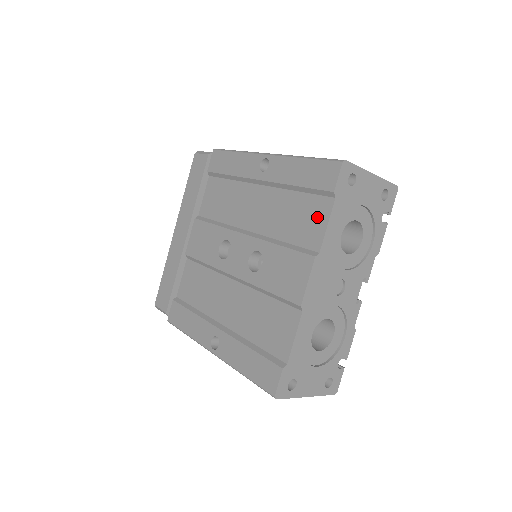
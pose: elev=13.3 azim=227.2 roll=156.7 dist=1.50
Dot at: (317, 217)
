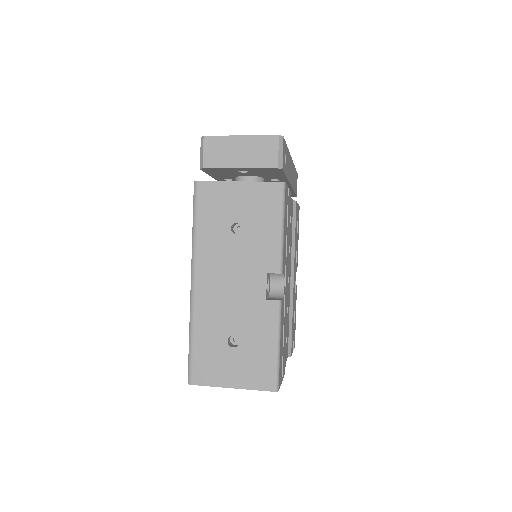
Dot at: occluded
